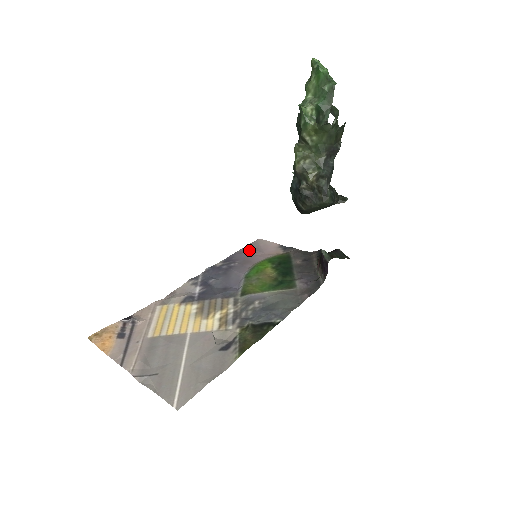
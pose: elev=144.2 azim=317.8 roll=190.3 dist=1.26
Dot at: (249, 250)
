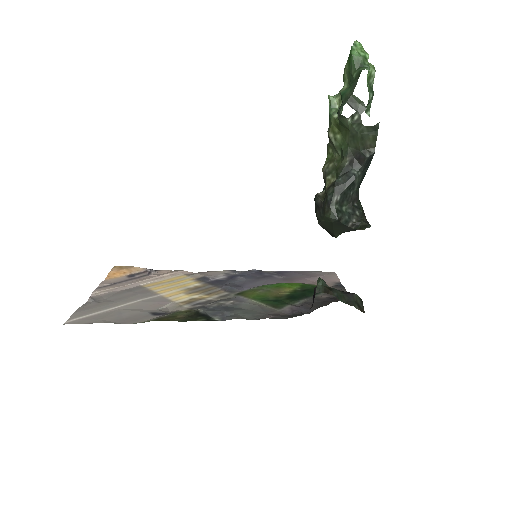
Dot at: (308, 274)
